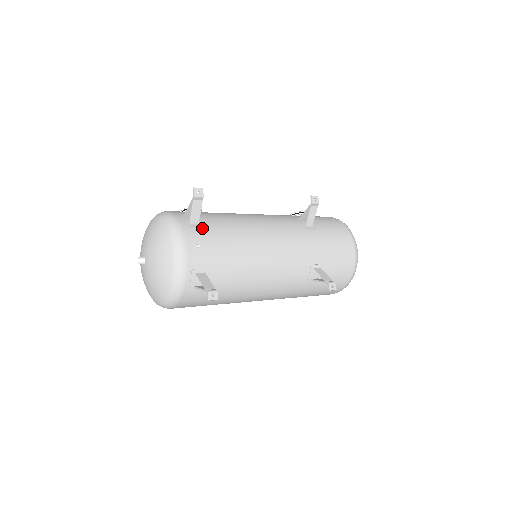
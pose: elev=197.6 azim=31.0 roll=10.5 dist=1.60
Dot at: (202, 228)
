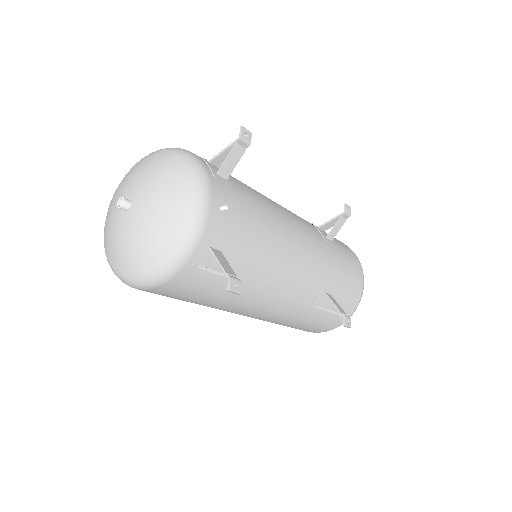
Dot at: (230, 188)
